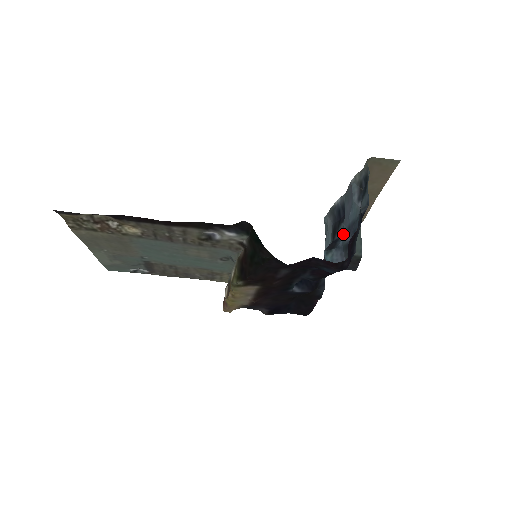
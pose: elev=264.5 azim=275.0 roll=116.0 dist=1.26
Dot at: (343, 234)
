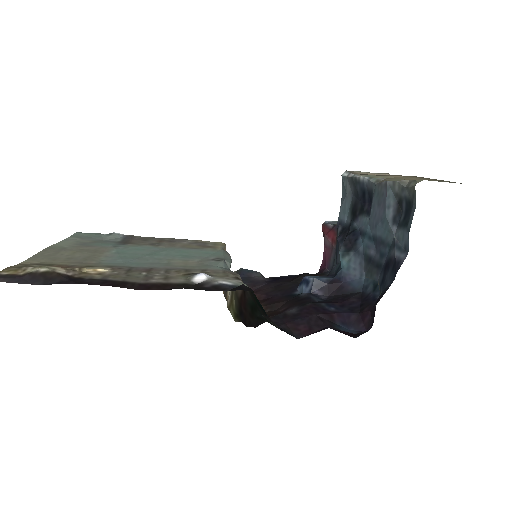
Dot at: (366, 237)
